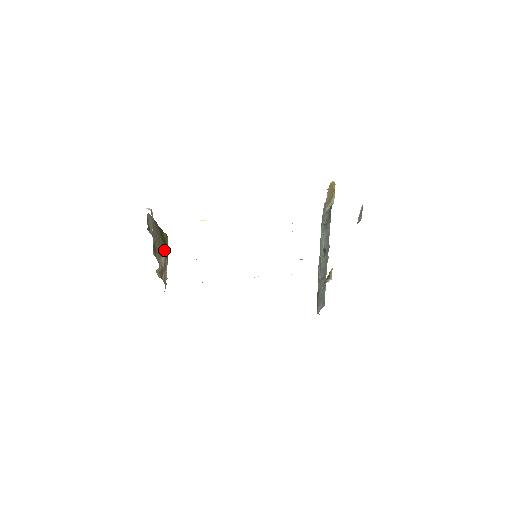
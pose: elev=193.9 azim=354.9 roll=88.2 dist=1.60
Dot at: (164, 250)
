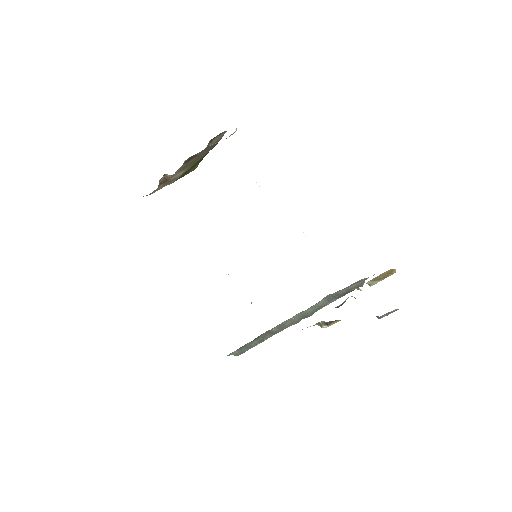
Dot at: (184, 172)
